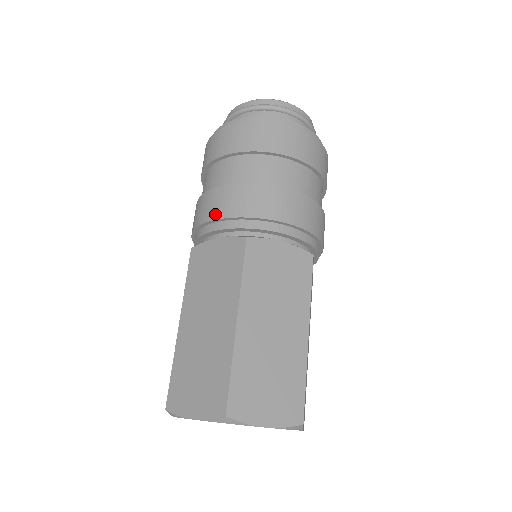
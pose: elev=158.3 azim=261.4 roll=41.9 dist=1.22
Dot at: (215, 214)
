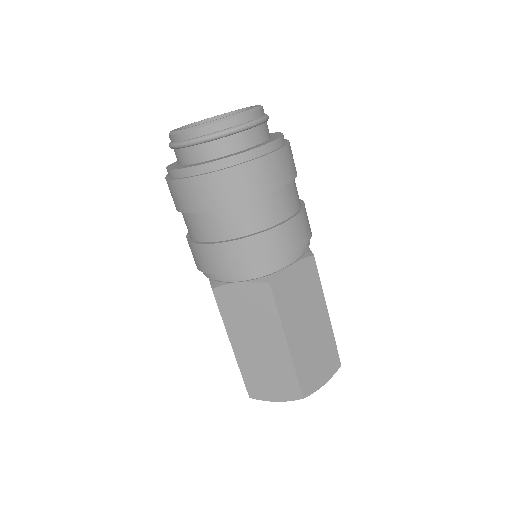
Dot at: (231, 269)
